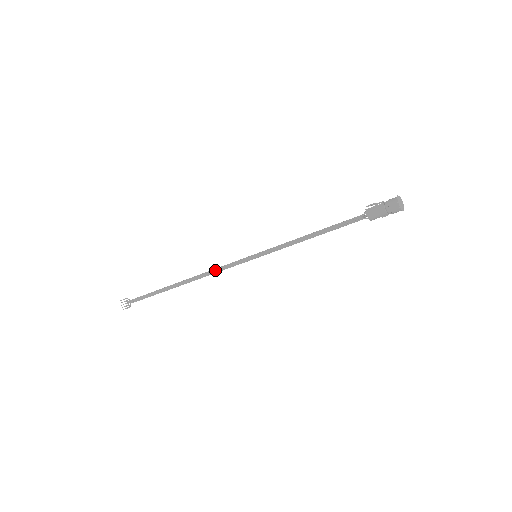
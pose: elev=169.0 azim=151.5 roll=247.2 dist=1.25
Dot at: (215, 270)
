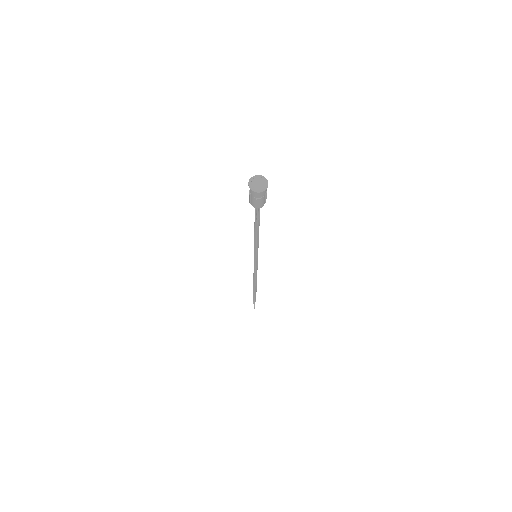
Dot at: occluded
